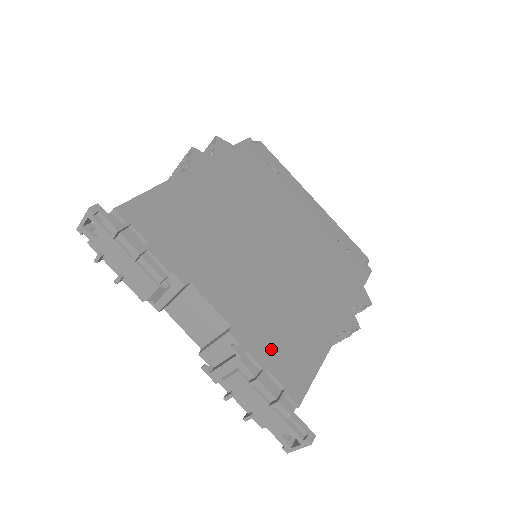
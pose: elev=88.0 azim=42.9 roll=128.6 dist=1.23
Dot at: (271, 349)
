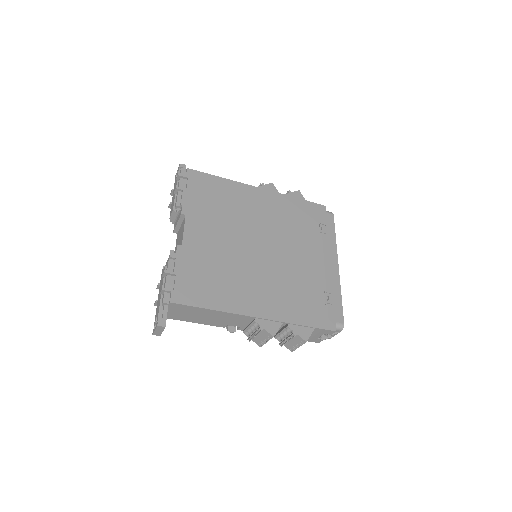
Dot at: (190, 272)
